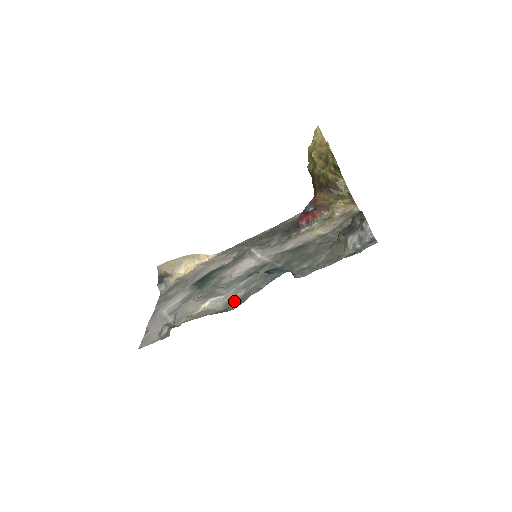
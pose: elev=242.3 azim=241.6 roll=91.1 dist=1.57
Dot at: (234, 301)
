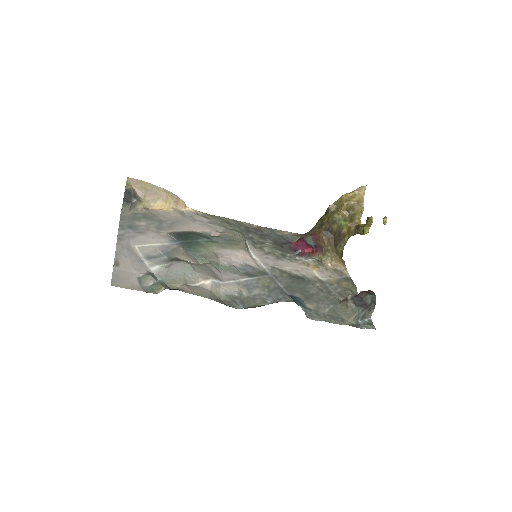
Dot at: (237, 298)
